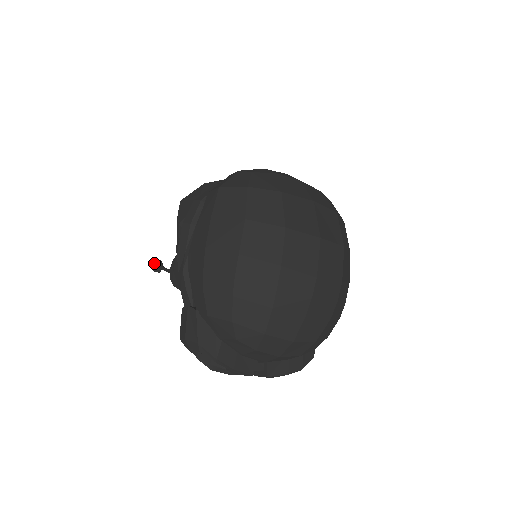
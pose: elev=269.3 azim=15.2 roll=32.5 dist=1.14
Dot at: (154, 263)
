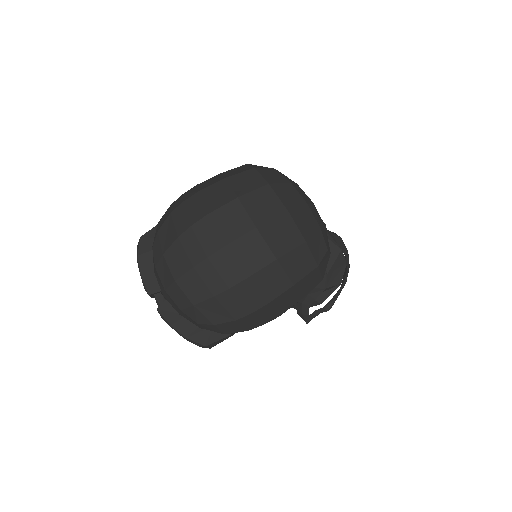
Dot at: occluded
